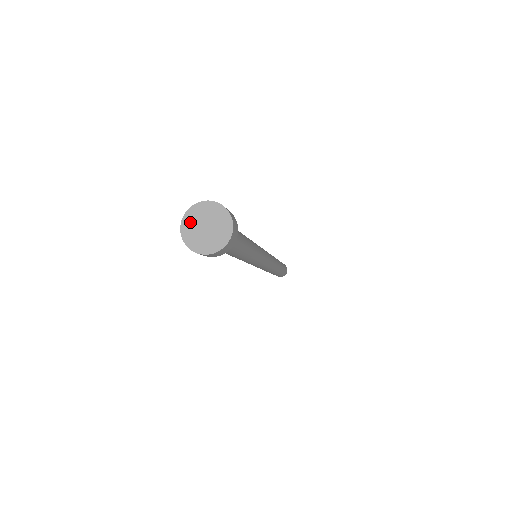
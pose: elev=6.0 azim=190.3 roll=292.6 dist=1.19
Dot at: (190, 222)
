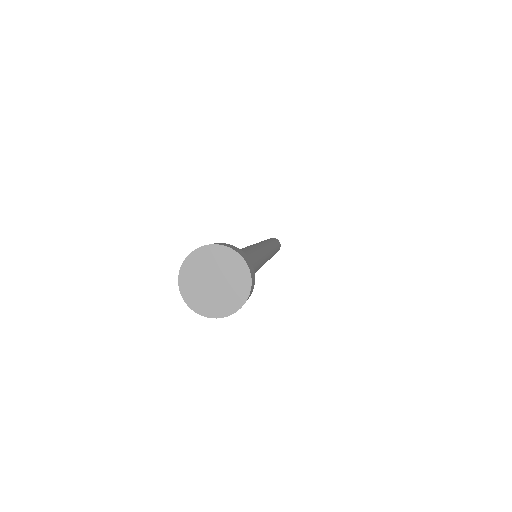
Dot at: (191, 276)
